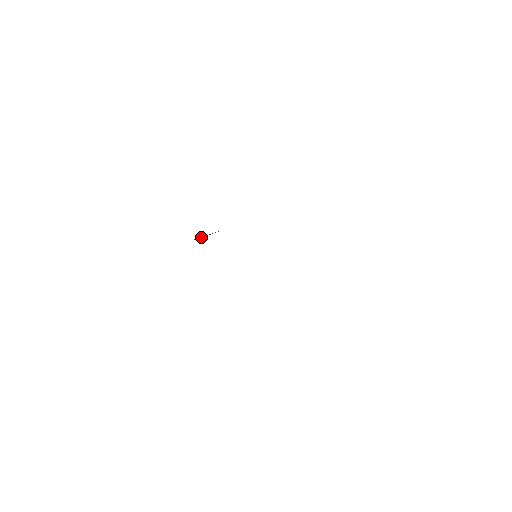
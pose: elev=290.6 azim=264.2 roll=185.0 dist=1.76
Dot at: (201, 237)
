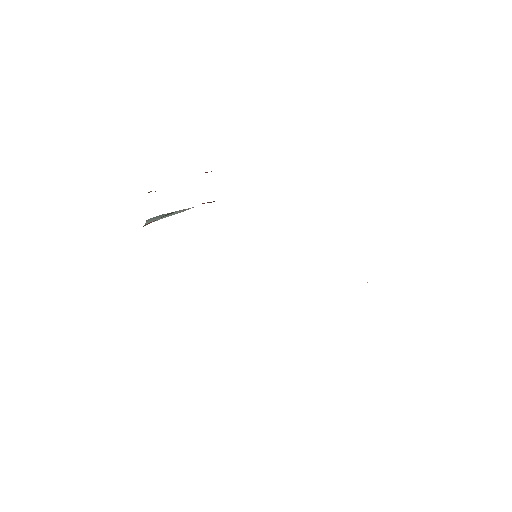
Dot at: (158, 218)
